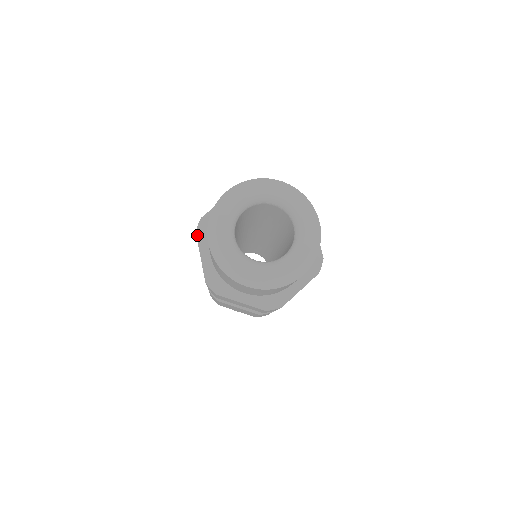
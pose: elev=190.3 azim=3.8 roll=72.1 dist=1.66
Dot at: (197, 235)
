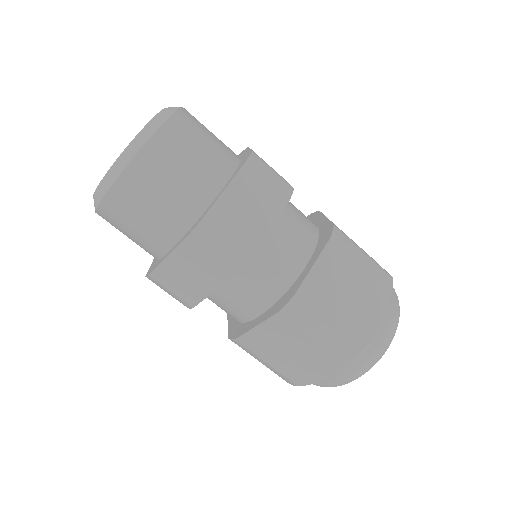
Dot at: (151, 272)
